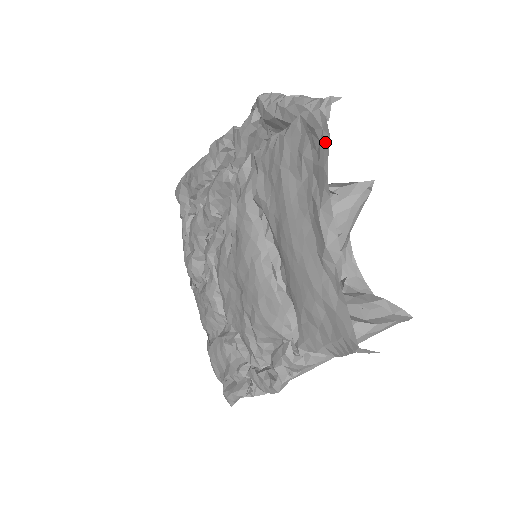
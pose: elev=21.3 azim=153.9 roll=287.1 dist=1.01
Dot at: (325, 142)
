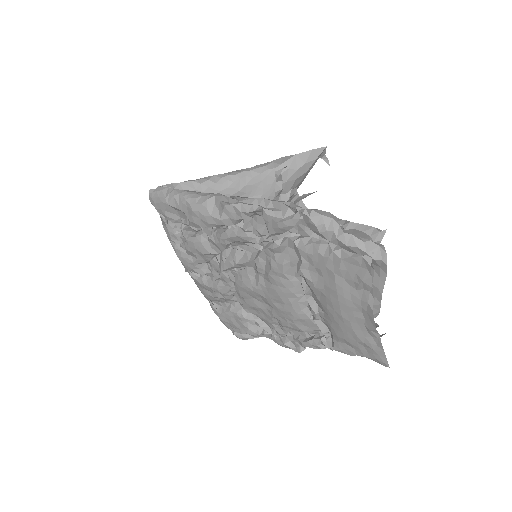
Dot at: (381, 275)
